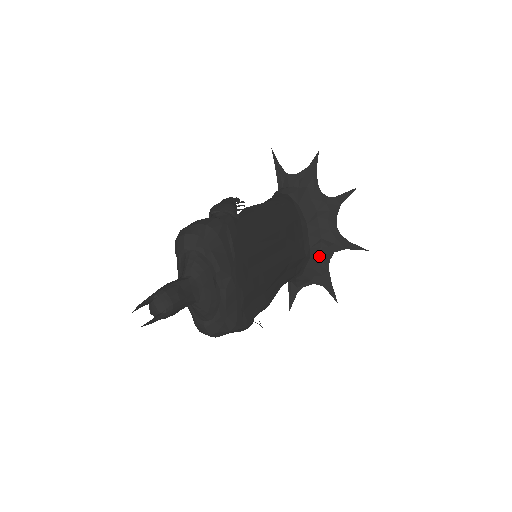
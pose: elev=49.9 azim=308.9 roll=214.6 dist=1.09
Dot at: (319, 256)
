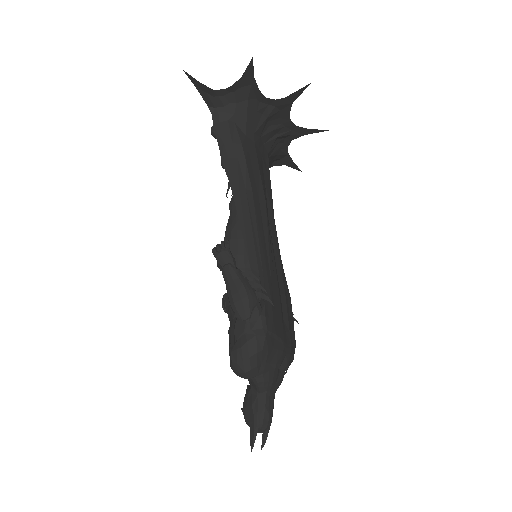
Dot at: (277, 151)
